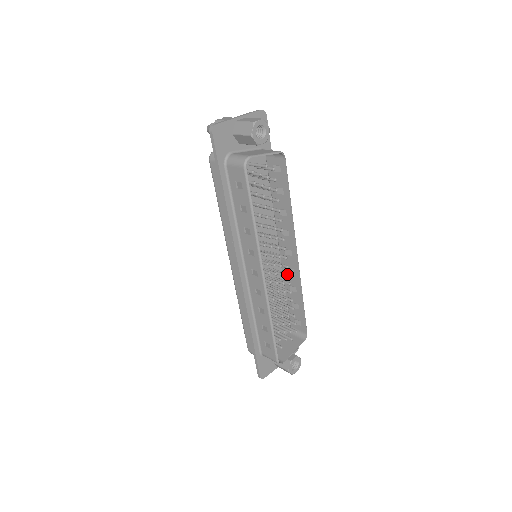
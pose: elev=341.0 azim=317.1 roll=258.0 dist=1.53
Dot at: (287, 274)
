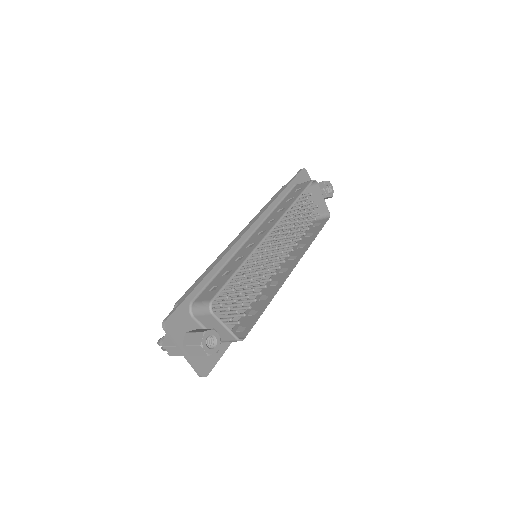
Dot at: (275, 272)
